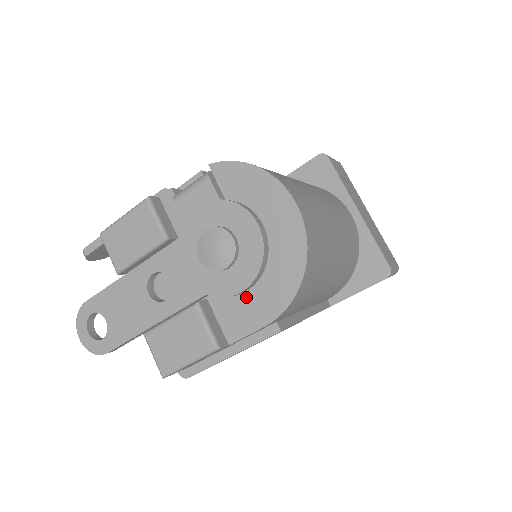
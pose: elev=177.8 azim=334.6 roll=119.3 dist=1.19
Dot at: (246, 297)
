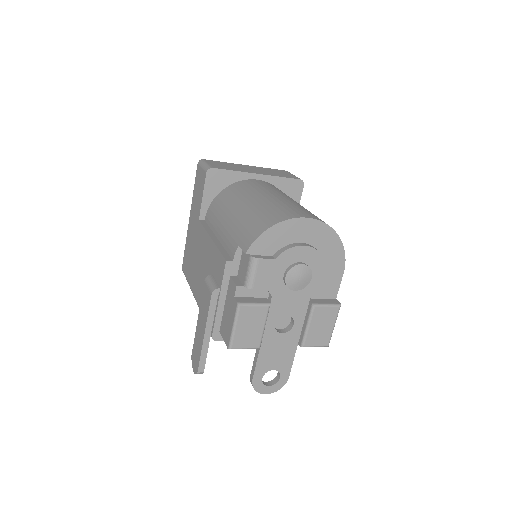
Dot at: occluded
